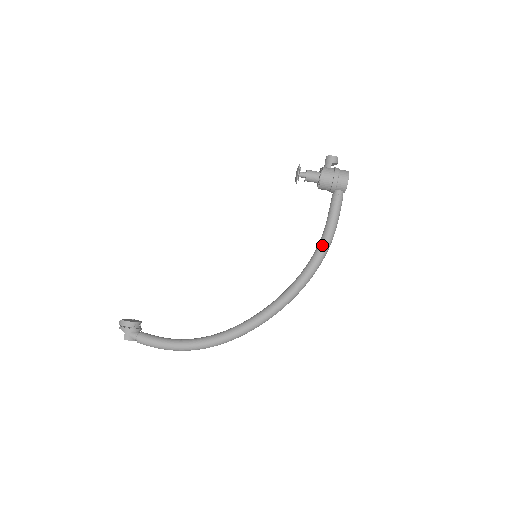
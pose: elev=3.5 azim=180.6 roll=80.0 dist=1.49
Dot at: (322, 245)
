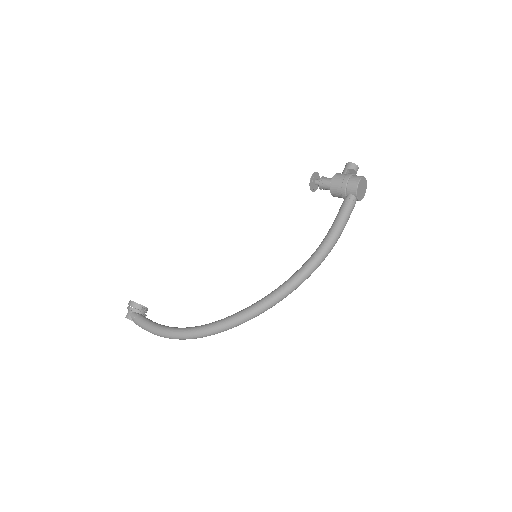
Dot at: (319, 247)
